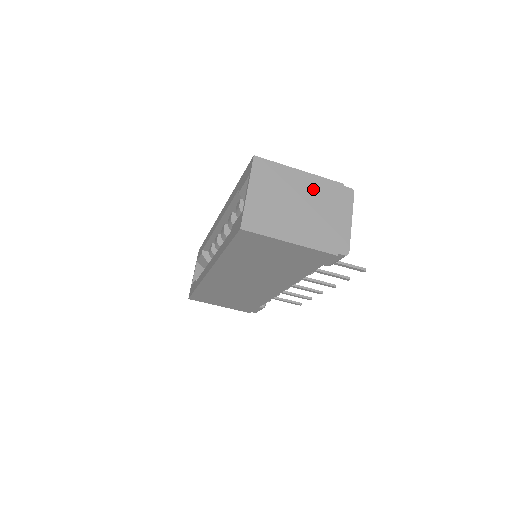
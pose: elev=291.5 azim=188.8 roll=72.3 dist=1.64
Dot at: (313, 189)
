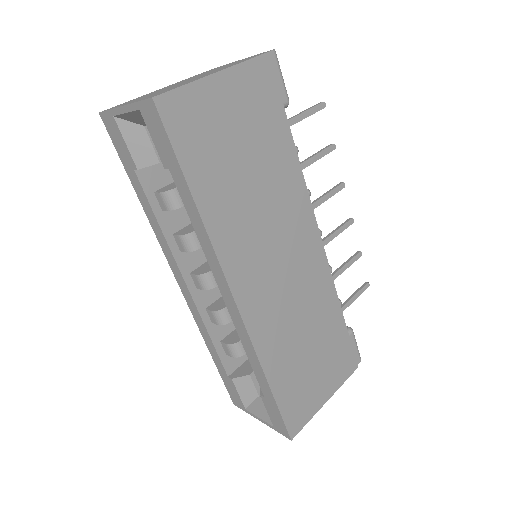
Dot at: occluded
